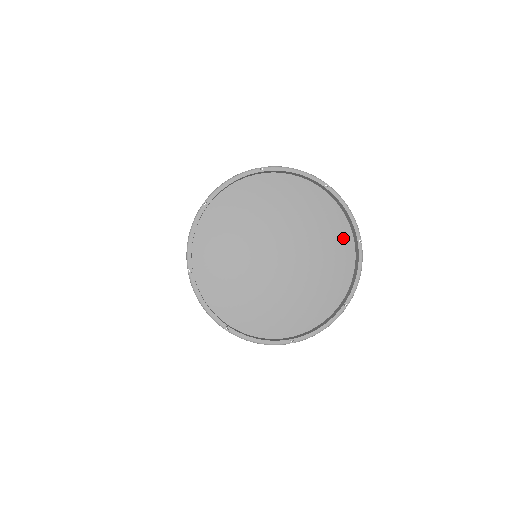
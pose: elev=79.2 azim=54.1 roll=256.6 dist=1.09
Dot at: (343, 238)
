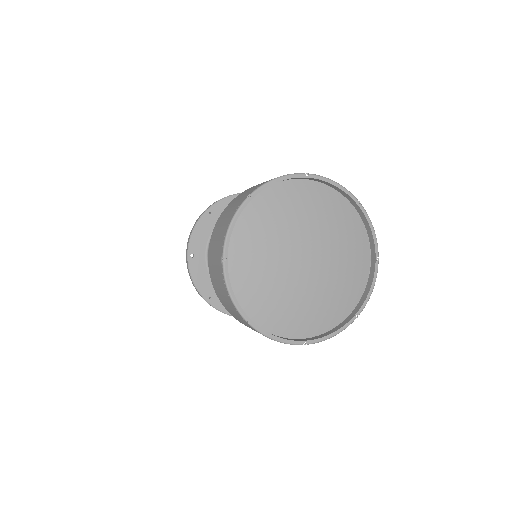
Dot at: (362, 254)
